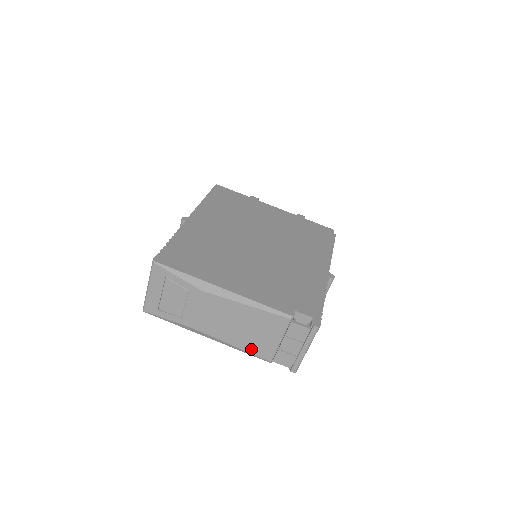
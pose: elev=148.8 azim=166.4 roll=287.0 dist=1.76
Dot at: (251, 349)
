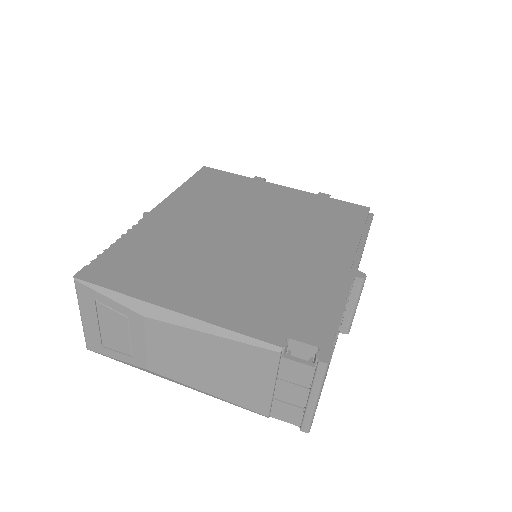
Dot at: (235, 398)
